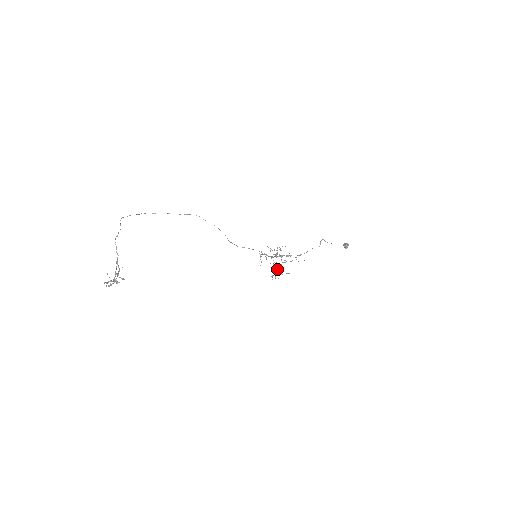
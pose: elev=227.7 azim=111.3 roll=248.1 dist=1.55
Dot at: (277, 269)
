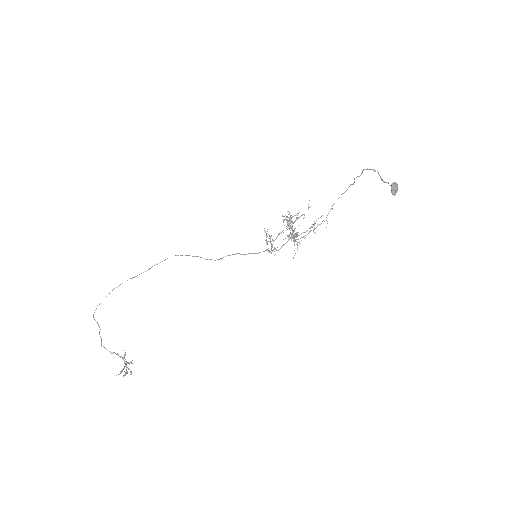
Dot at: occluded
